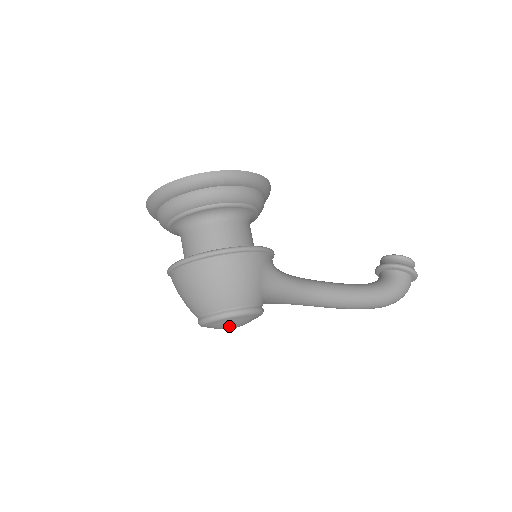
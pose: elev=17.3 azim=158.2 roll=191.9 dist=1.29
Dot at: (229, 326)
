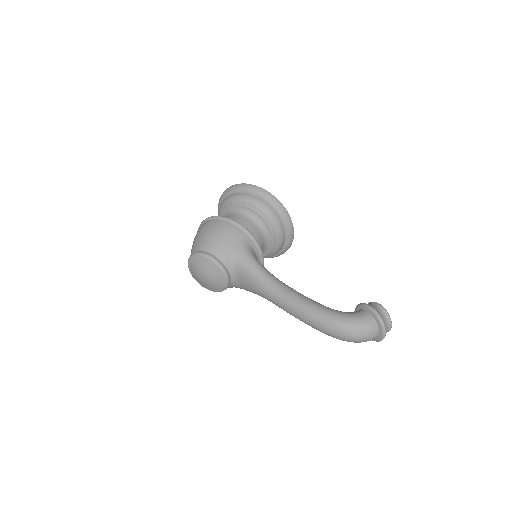
Dot at: (199, 269)
